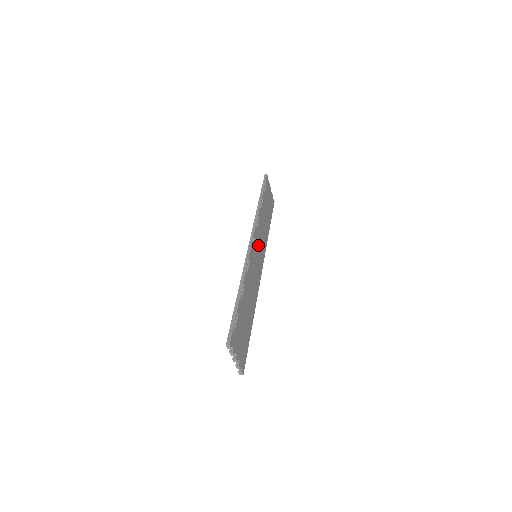
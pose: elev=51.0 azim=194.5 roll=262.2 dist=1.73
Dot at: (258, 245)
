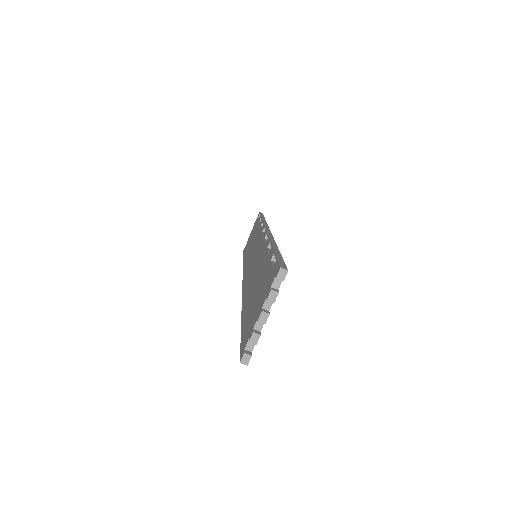
Dot at: occluded
